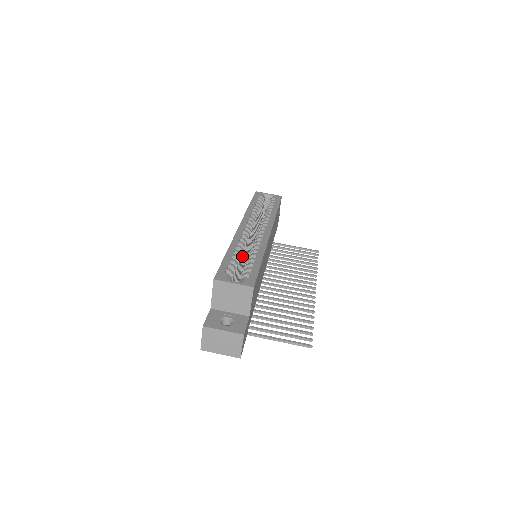
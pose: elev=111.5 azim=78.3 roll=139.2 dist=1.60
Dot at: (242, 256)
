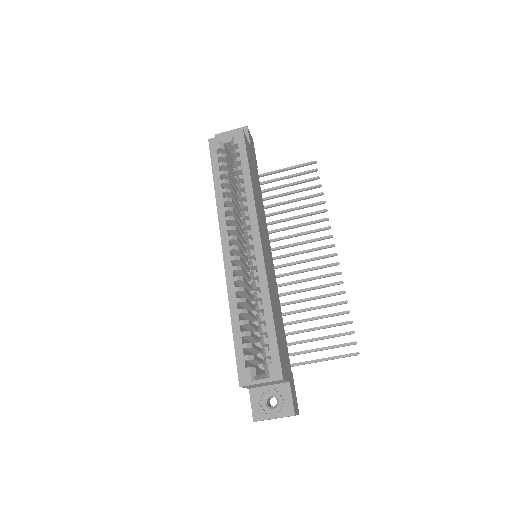
Dot at: (247, 303)
